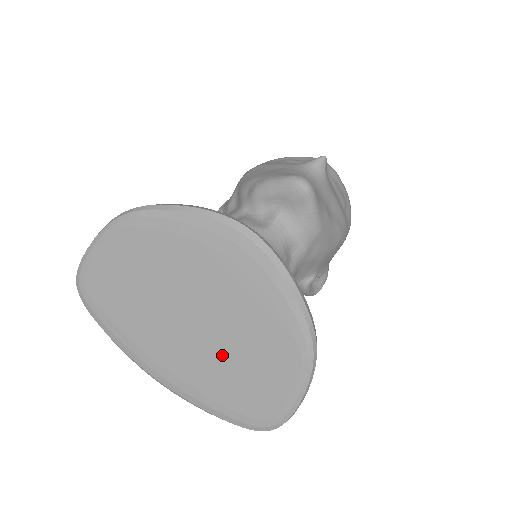
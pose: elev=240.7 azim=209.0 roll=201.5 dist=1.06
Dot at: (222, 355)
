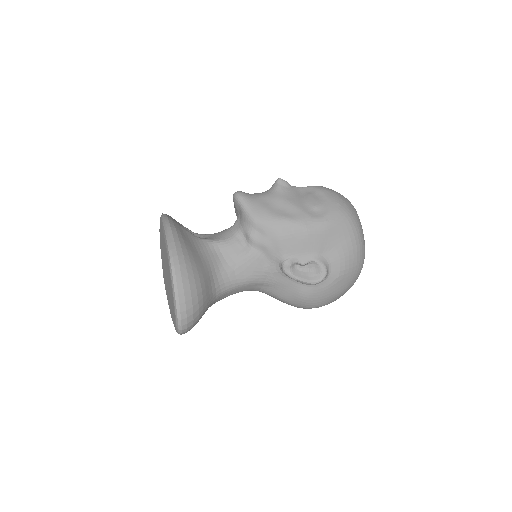
Dot at: occluded
